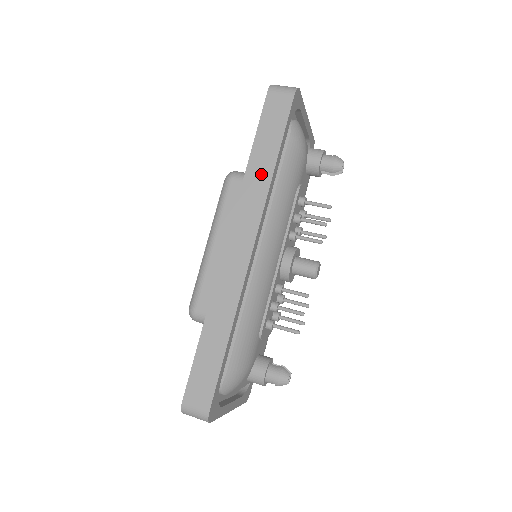
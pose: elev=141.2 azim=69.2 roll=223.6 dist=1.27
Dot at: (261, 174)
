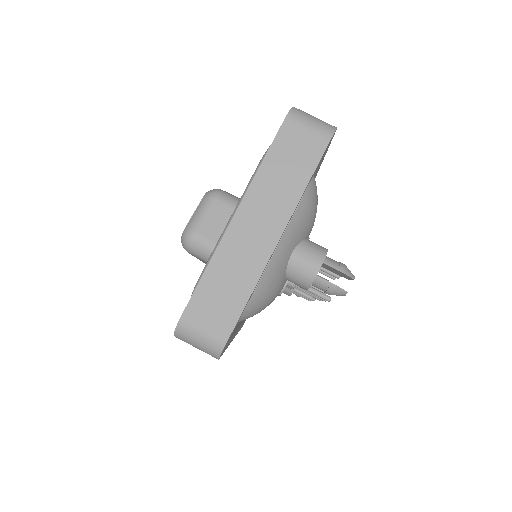
Dot at: occluded
